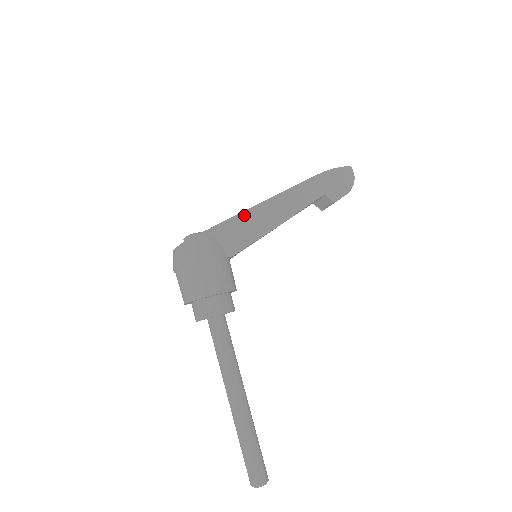
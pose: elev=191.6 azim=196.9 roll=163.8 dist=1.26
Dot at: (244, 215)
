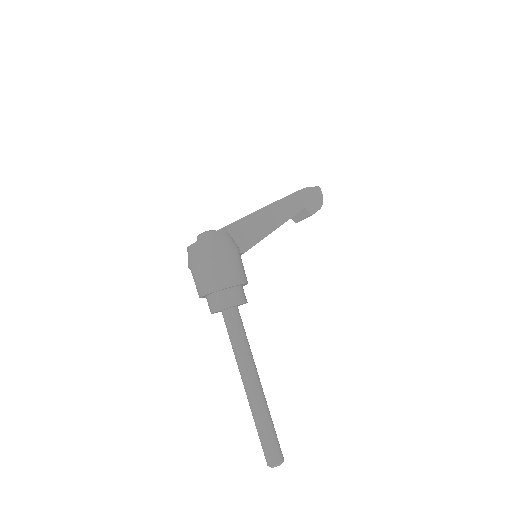
Dot at: (250, 217)
